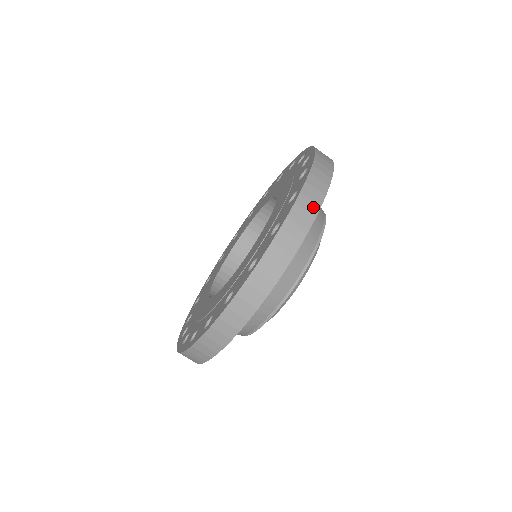
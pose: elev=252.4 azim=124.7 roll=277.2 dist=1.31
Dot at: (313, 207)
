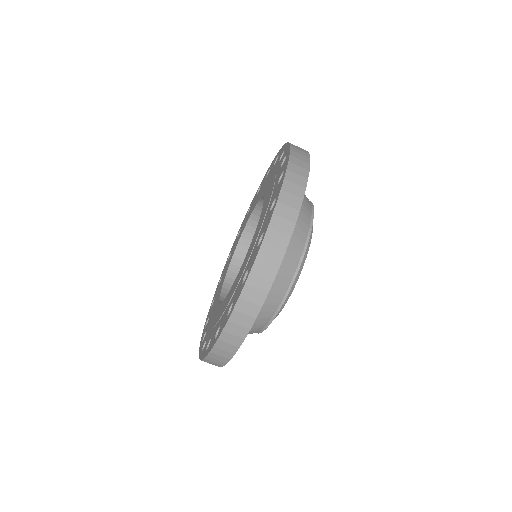
Dot at: (277, 255)
